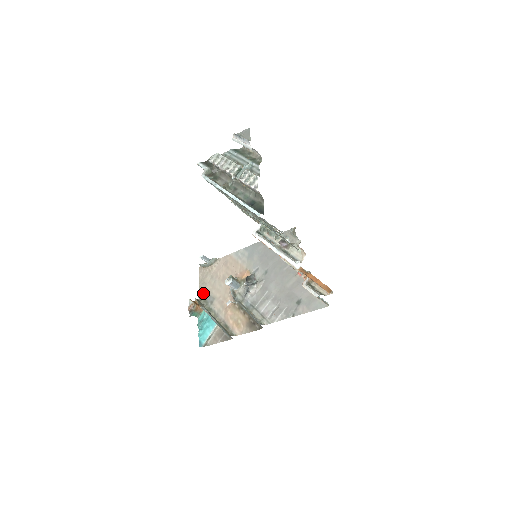
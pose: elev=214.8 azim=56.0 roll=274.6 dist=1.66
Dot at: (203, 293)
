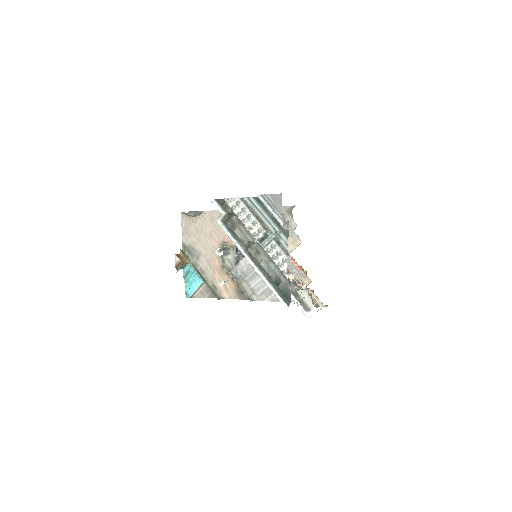
Dot at: (187, 244)
